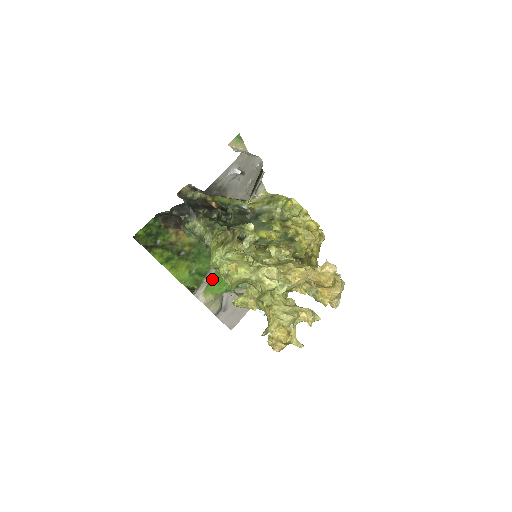
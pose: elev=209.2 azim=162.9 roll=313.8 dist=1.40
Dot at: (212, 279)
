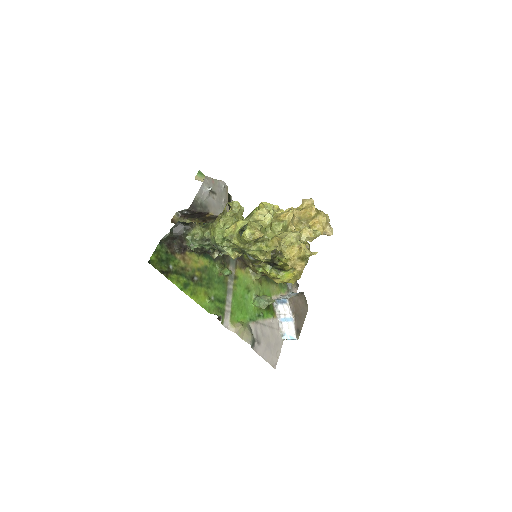
Dot at: (232, 307)
